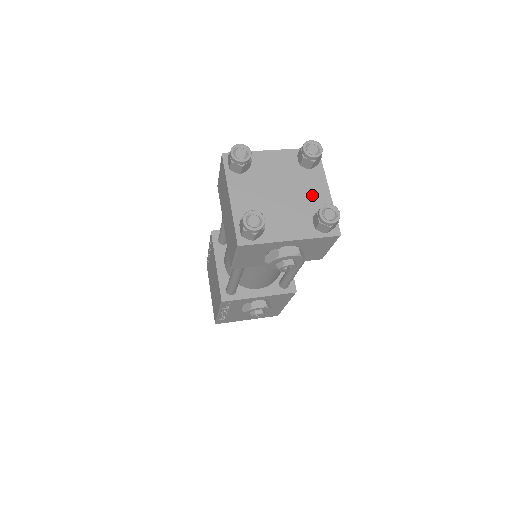
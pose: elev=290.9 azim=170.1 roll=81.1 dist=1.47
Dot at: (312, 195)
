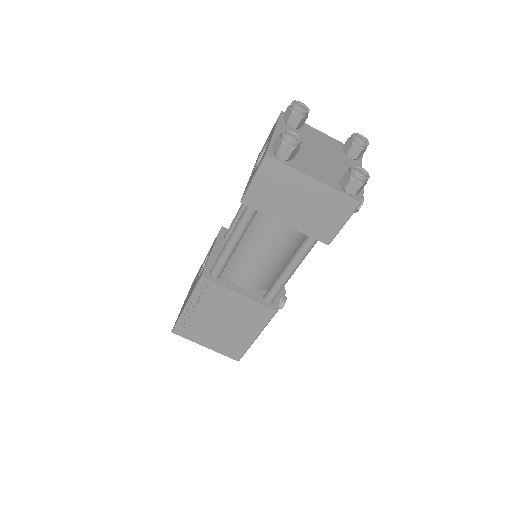
Dot at: (325, 142)
